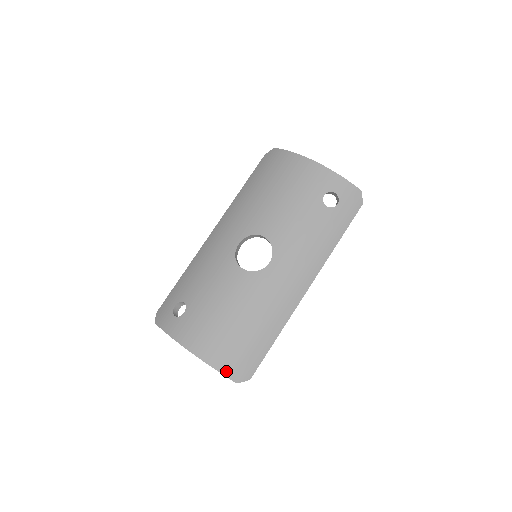
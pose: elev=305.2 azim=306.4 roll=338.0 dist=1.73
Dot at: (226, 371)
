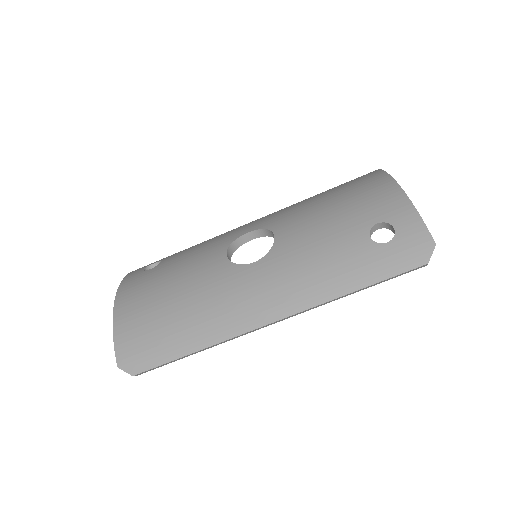
Dot at: (119, 344)
